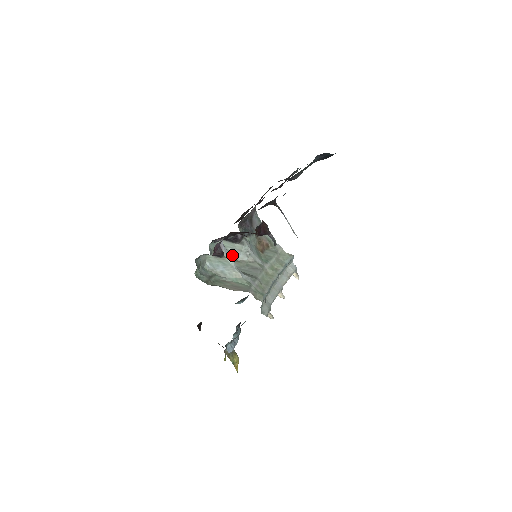
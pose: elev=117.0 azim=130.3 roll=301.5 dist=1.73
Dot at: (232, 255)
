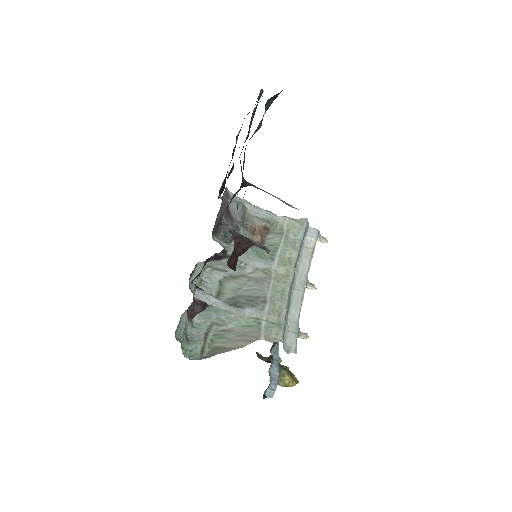
Dot at: (225, 272)
